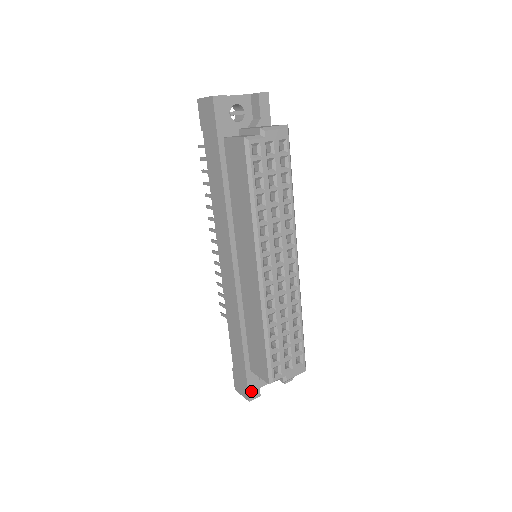
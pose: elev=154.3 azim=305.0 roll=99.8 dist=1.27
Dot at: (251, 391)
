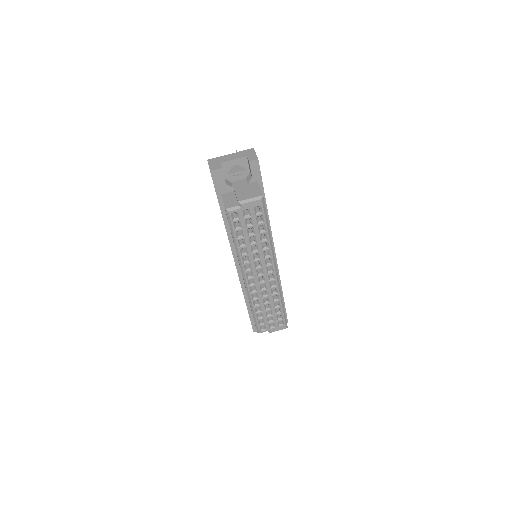
Dot at: (255, 327)
